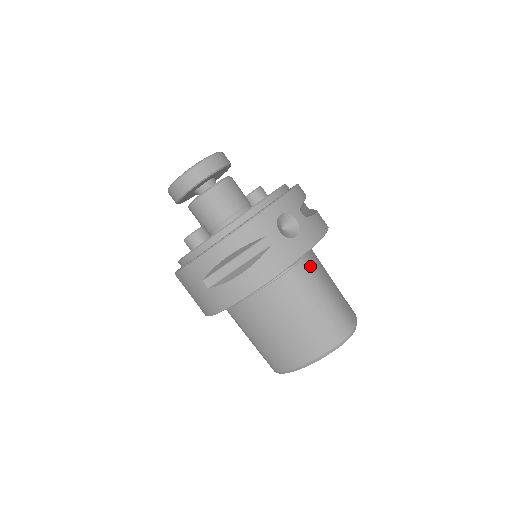
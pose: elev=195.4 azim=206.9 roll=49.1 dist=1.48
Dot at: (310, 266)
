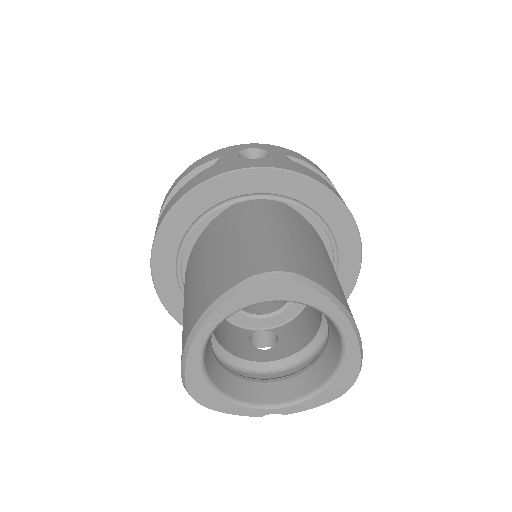
Dot at: (274, 207)
